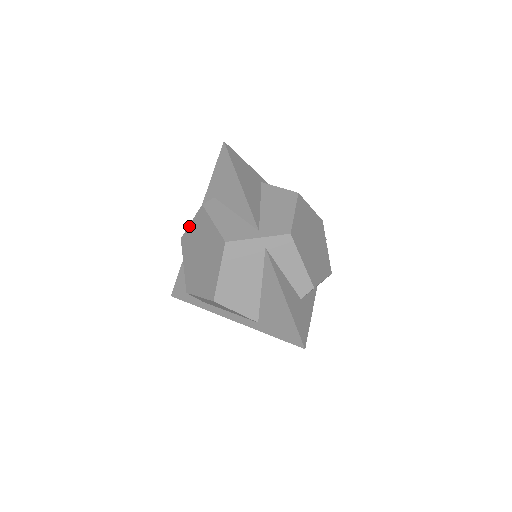
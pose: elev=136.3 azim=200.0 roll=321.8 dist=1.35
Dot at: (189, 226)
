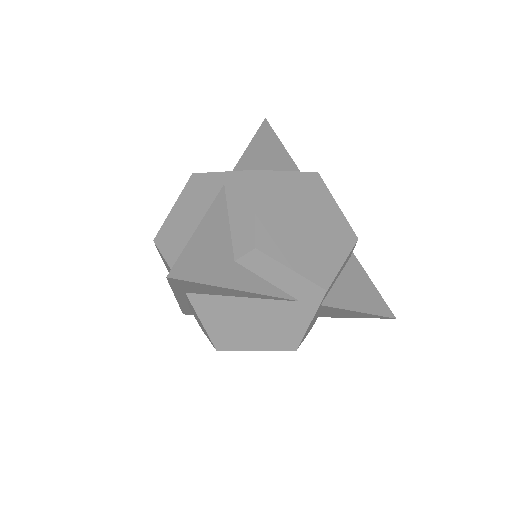
Dot at: occluded
